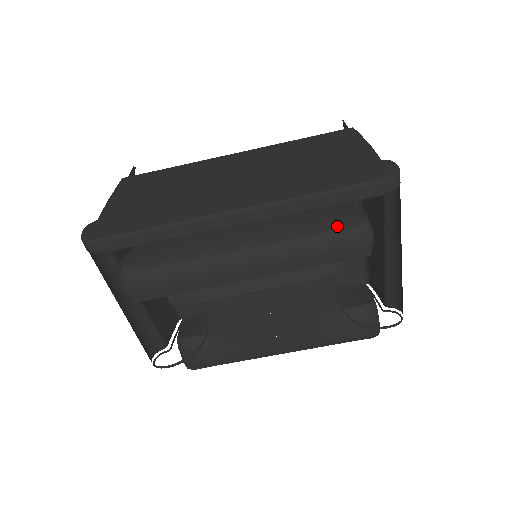
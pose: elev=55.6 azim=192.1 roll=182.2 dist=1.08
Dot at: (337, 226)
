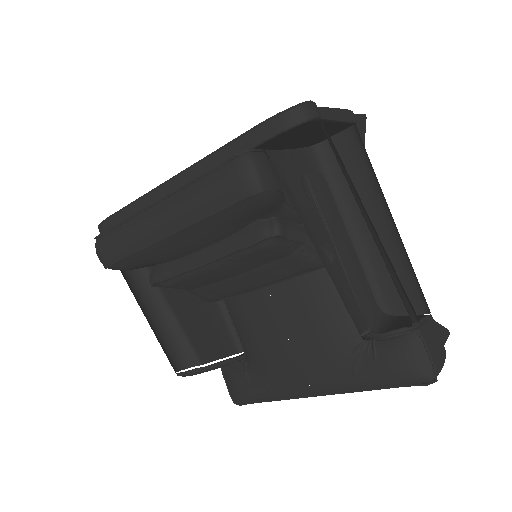
Dot at: (222, 164)
